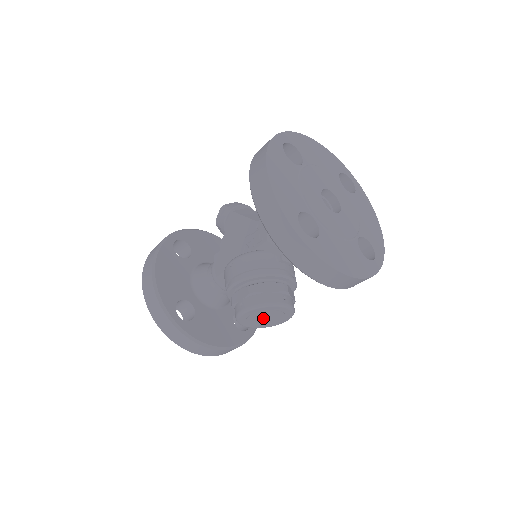
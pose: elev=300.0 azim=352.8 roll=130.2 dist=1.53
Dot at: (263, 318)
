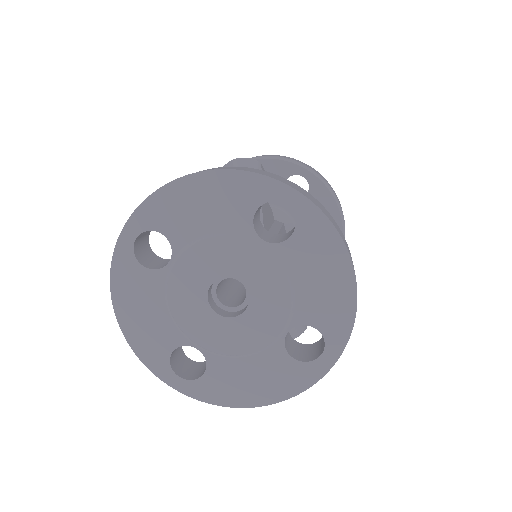
Dot at: occluded
